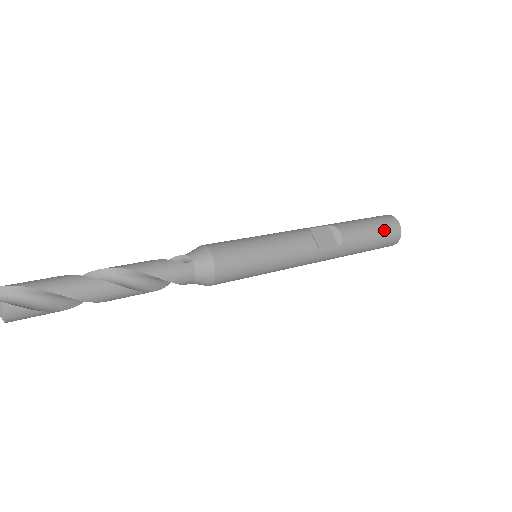
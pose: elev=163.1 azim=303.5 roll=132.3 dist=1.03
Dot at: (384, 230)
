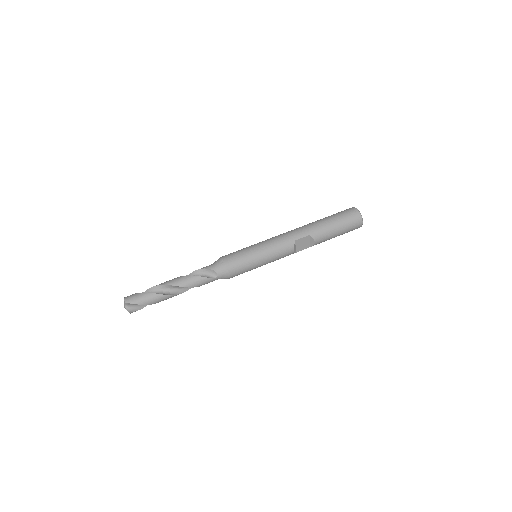
Dot at: (348, 231)
